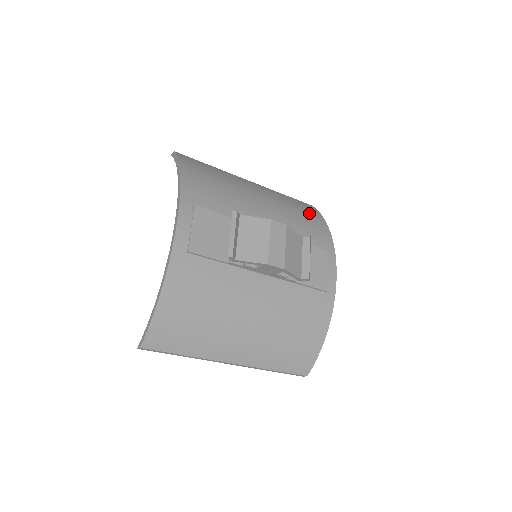
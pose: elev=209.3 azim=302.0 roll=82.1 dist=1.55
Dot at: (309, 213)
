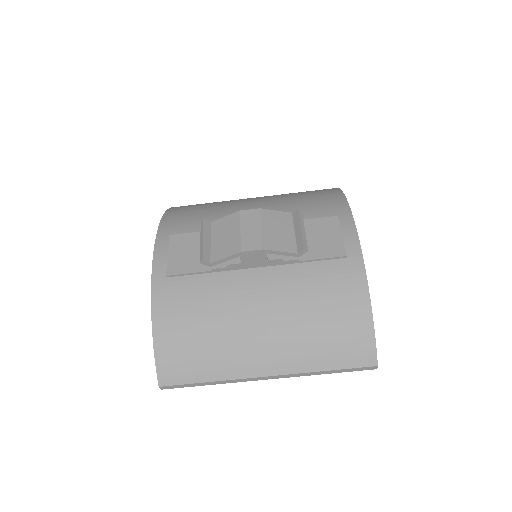
Dot at: (320, 193)
